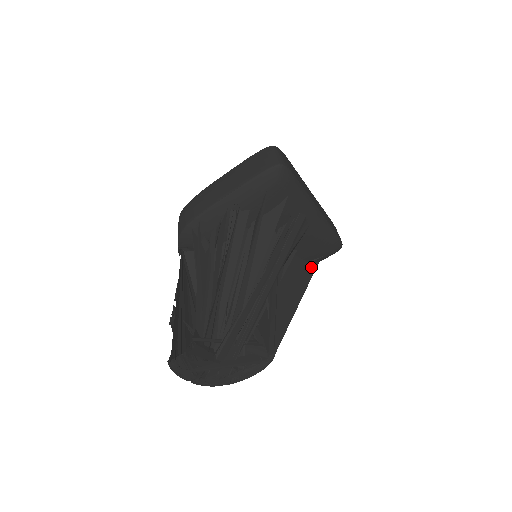
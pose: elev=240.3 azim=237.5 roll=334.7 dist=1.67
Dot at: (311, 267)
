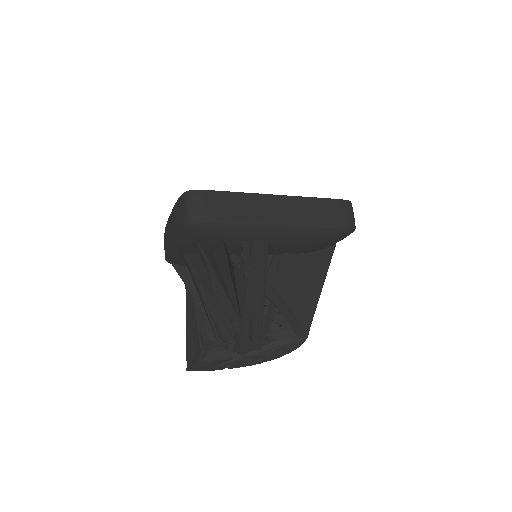
Dot at: (325, 252)
